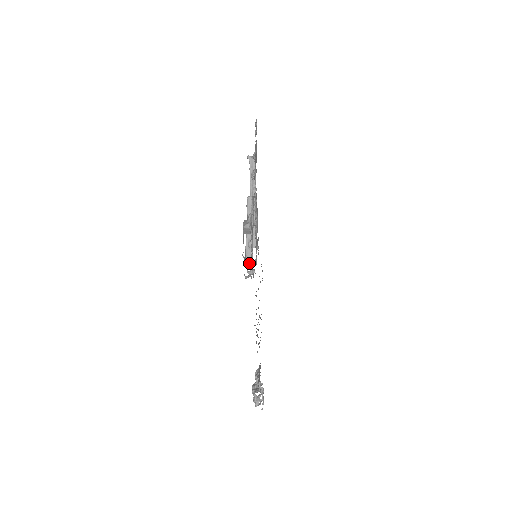
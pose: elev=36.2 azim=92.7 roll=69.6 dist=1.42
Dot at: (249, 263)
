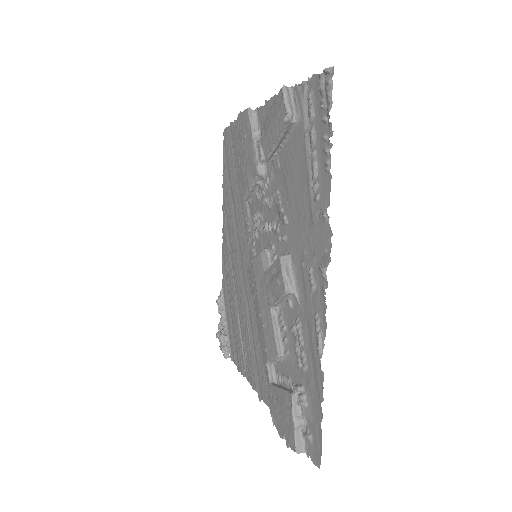
Dot at: (271, 372)
